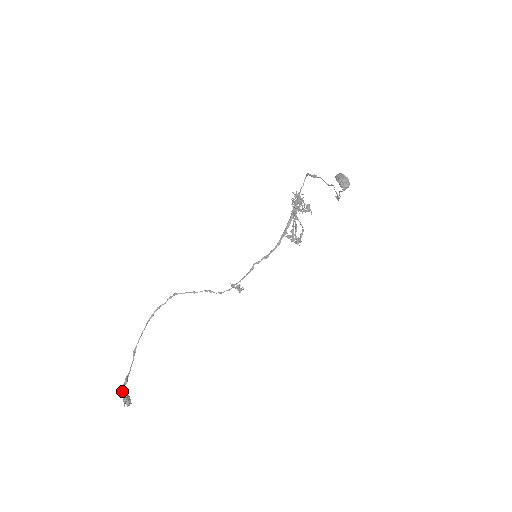
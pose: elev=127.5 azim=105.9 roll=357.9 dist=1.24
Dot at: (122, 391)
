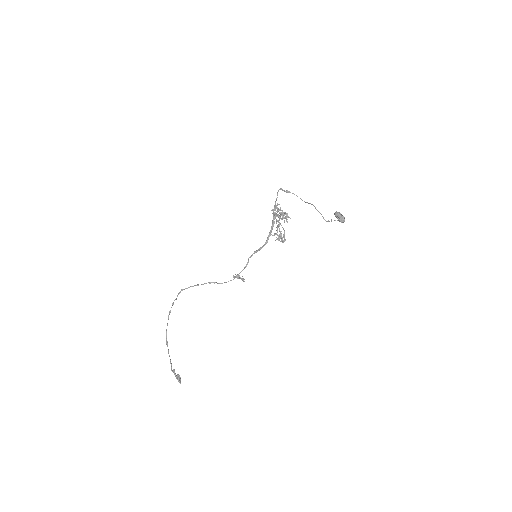
Dot at: (174, 373)
